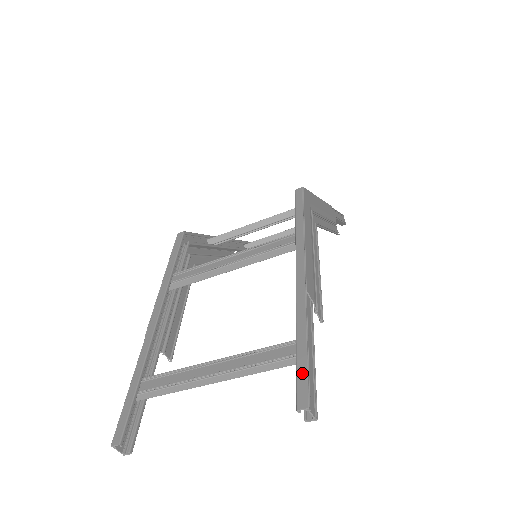
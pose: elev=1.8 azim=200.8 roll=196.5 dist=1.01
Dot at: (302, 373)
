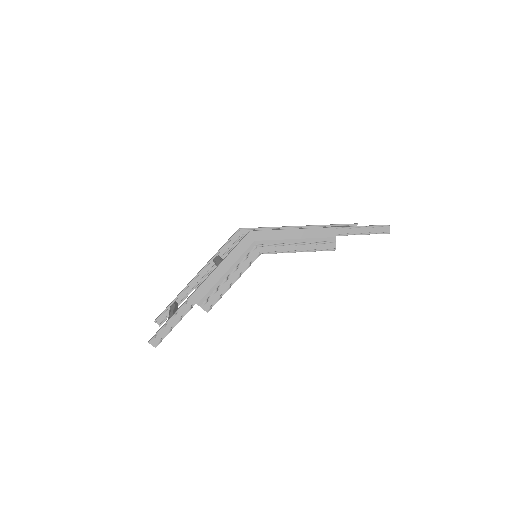
Dot at: (159, 330)
